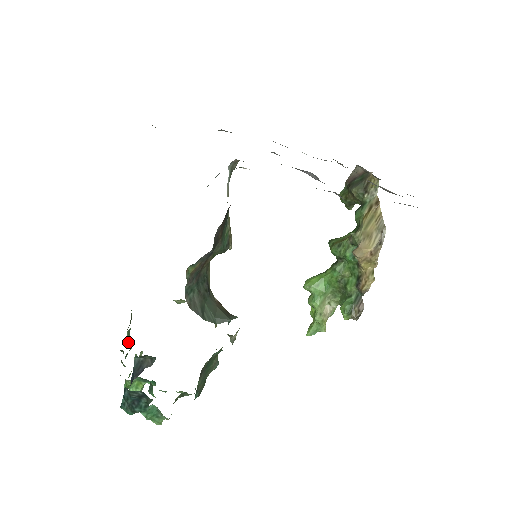
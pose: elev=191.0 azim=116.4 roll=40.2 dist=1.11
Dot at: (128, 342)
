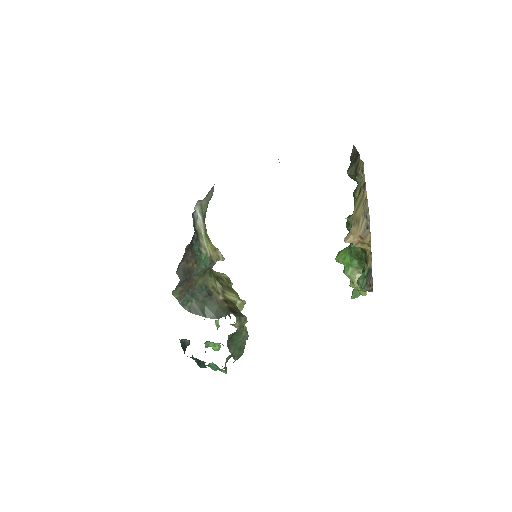
Dot at: occluded
